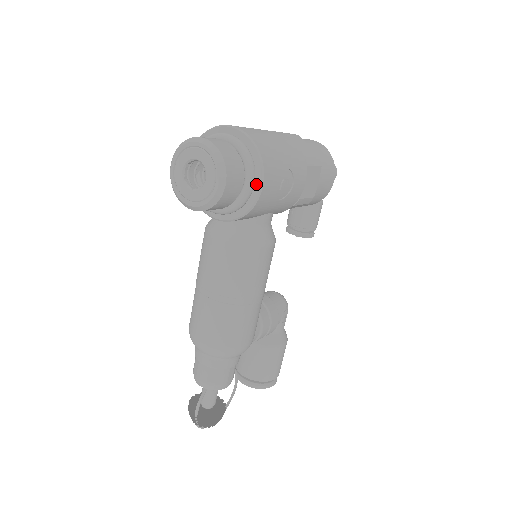
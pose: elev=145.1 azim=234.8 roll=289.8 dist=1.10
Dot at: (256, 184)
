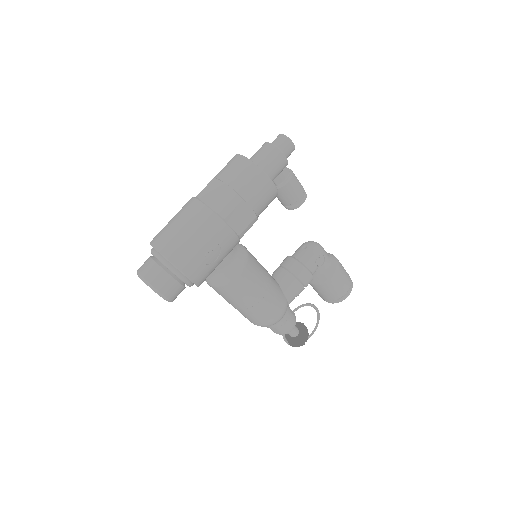
Dot at: (185, 277)
